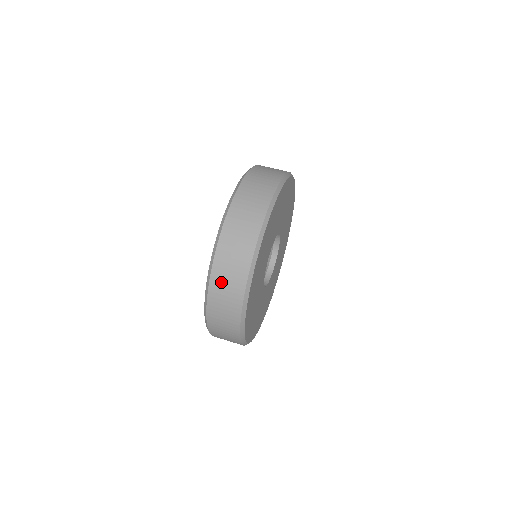
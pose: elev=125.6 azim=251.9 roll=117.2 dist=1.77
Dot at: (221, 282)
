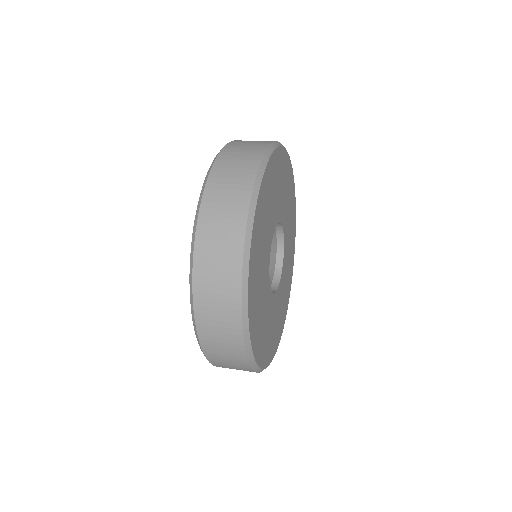
Dot at: (225, 171)
